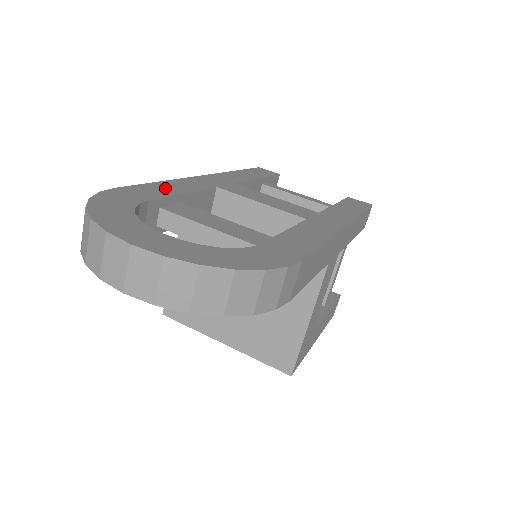
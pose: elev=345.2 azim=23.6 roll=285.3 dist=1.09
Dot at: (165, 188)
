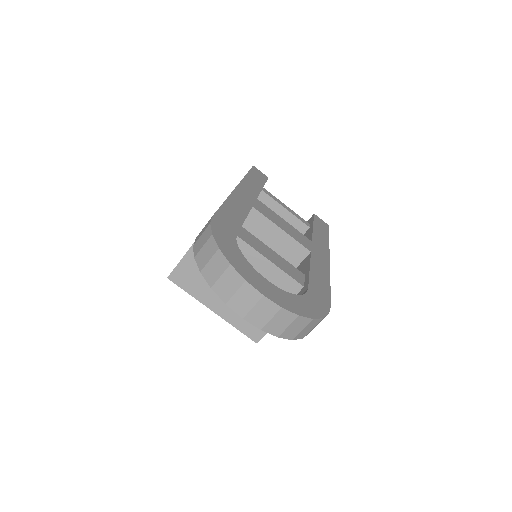
Dot at: (233, 213)
